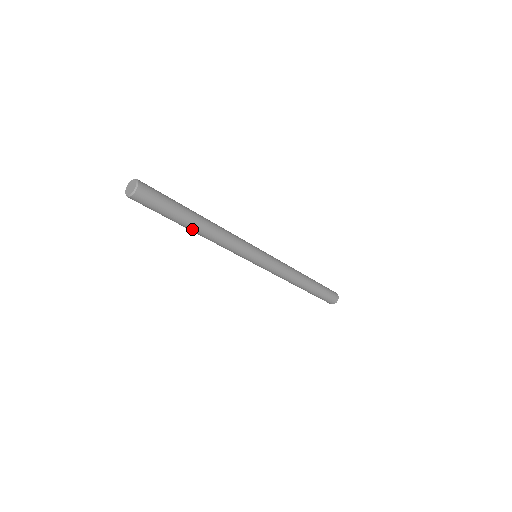
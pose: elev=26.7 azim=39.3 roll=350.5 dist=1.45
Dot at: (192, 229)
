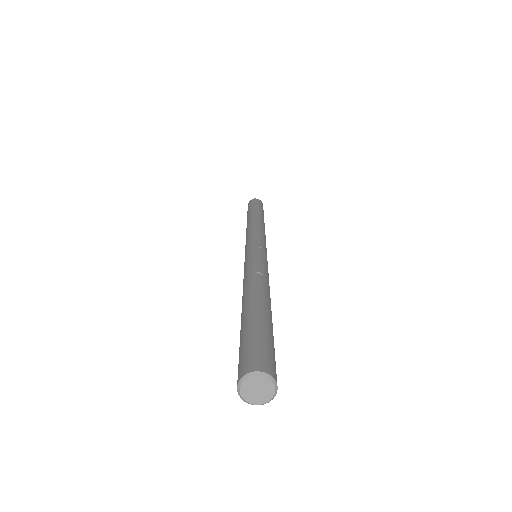
Dot at: occluded
